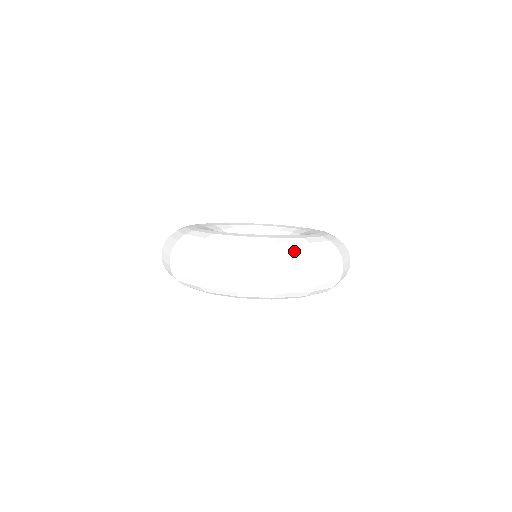
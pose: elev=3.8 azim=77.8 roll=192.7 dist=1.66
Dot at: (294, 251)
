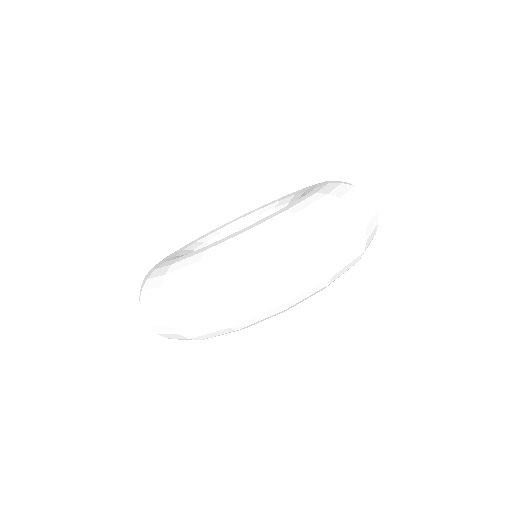
Dot at: (348, 193)
